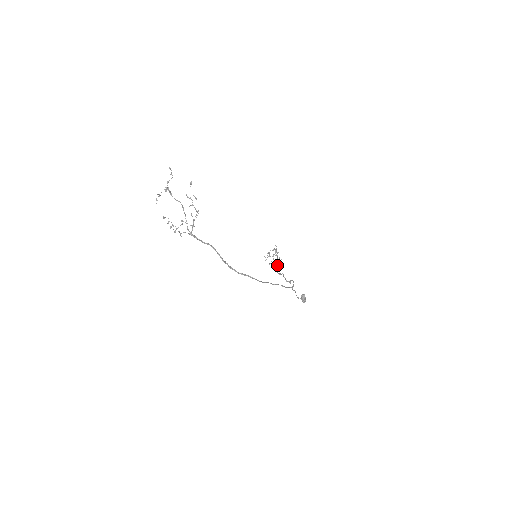
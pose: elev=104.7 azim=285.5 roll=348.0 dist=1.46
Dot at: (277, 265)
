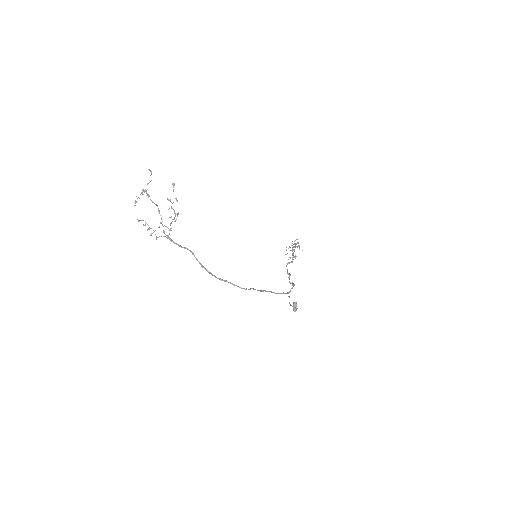
Dot at: (289, 263)
